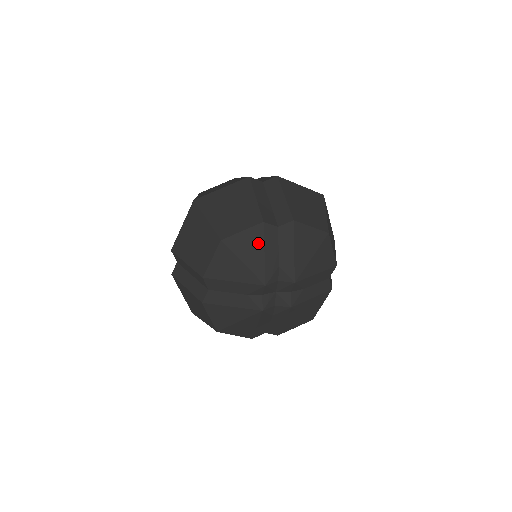
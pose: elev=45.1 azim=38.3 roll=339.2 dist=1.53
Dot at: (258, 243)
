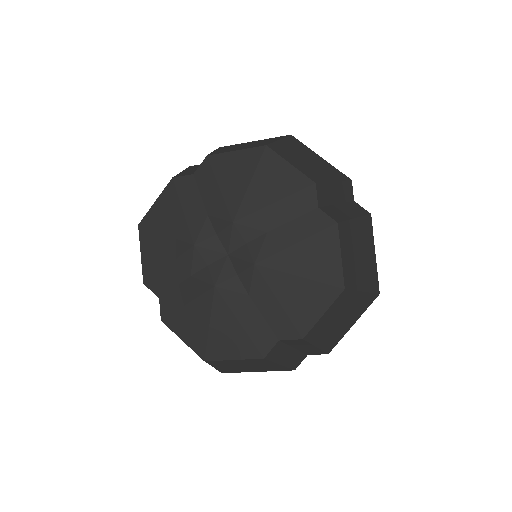
Dot at: (285, 188)
